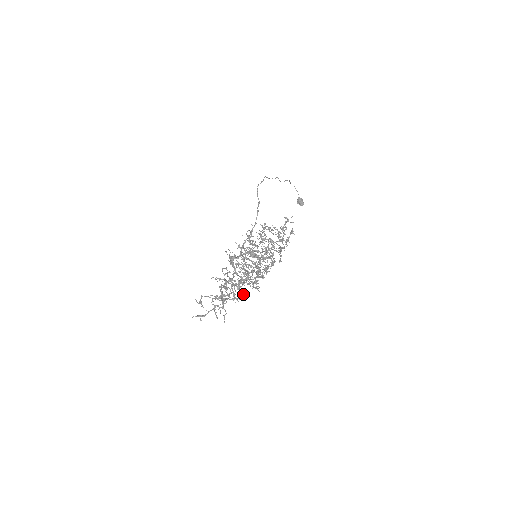
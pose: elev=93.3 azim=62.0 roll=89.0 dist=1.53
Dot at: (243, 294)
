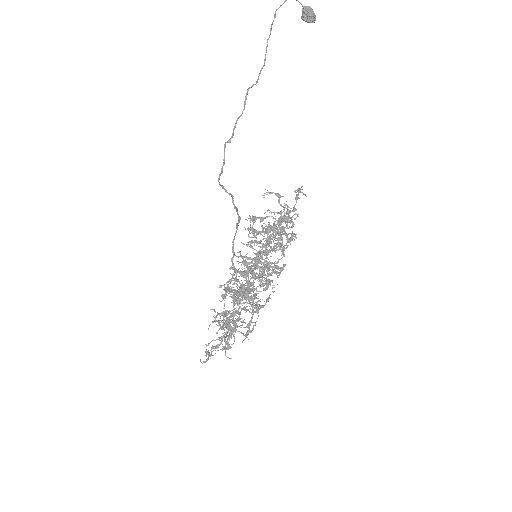
Dot at: occluded
